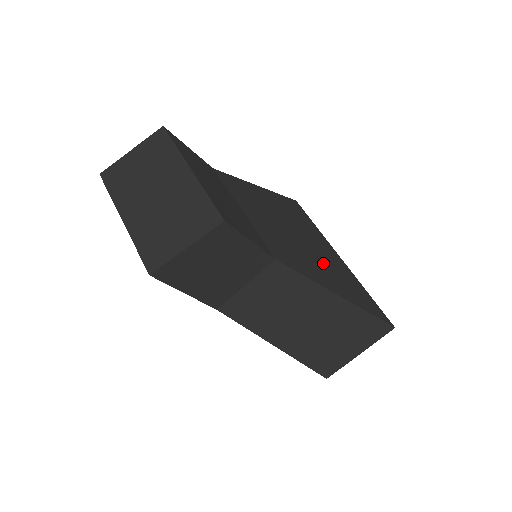
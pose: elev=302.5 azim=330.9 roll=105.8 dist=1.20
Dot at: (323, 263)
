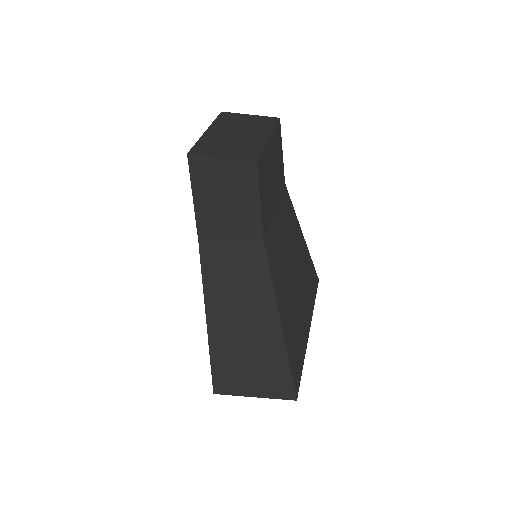
Dot at: (293, 304)
